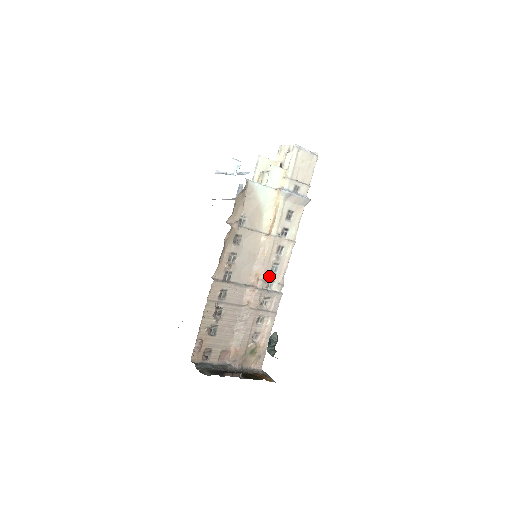
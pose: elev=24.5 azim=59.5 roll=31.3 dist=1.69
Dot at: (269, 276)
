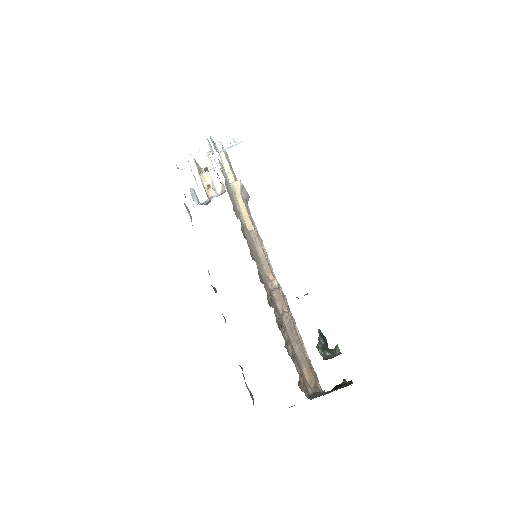
Dot at: occluded
